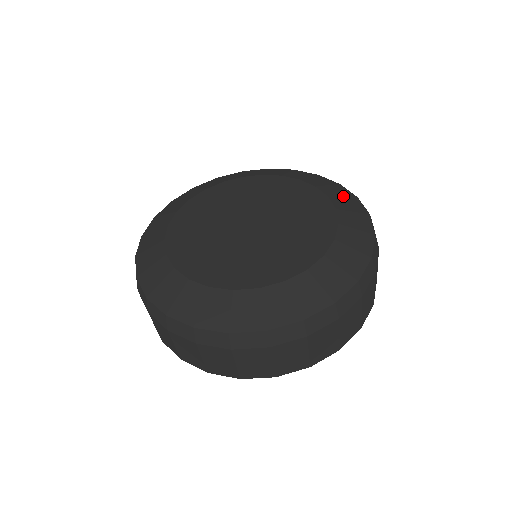
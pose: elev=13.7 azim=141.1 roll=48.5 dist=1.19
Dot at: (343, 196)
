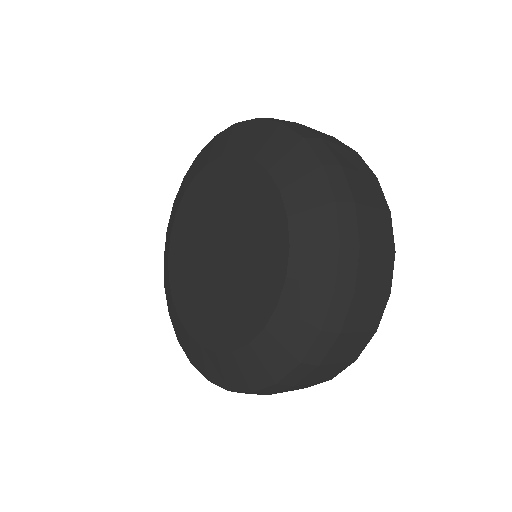
Dot at: (301, 176)
